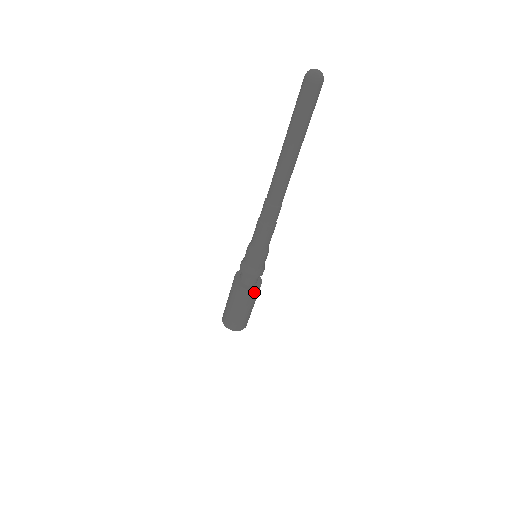
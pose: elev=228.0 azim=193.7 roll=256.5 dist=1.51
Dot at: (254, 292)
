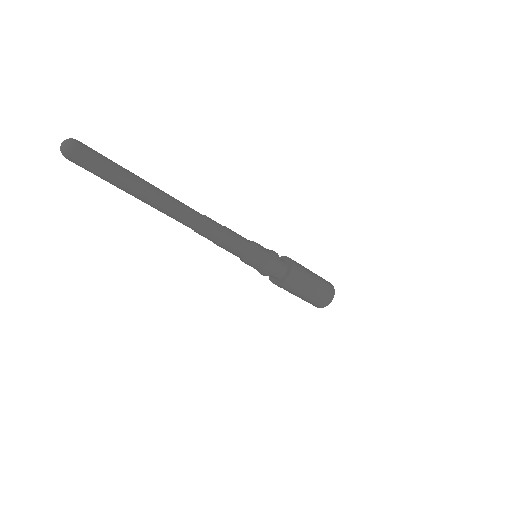
Dot at: (294, 273)
